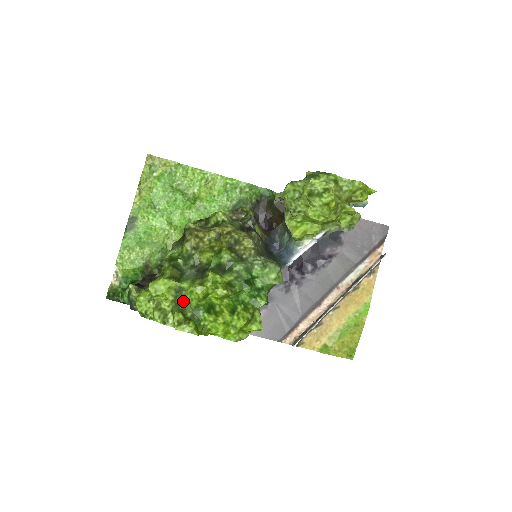
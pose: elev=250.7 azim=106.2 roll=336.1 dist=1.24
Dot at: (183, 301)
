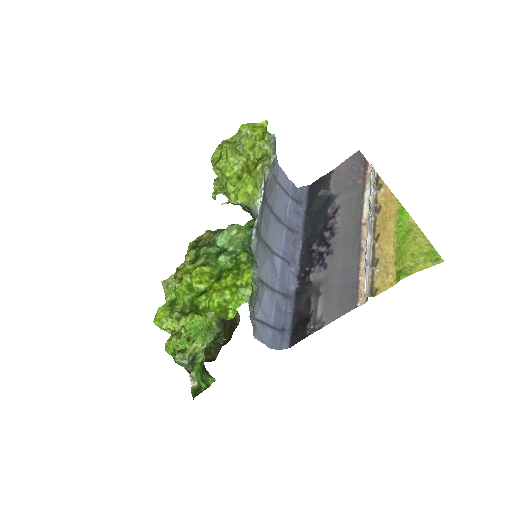
Dot at: (180, 308)
